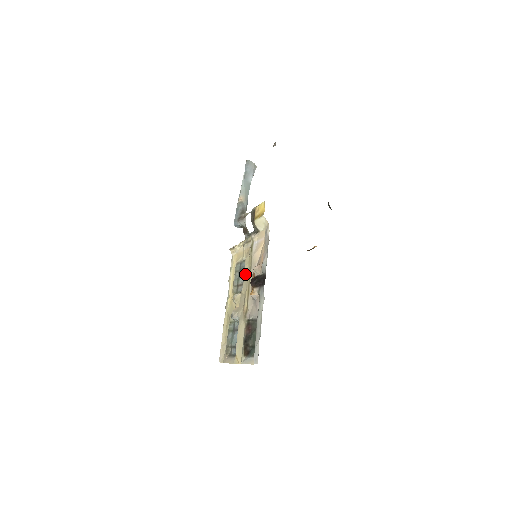
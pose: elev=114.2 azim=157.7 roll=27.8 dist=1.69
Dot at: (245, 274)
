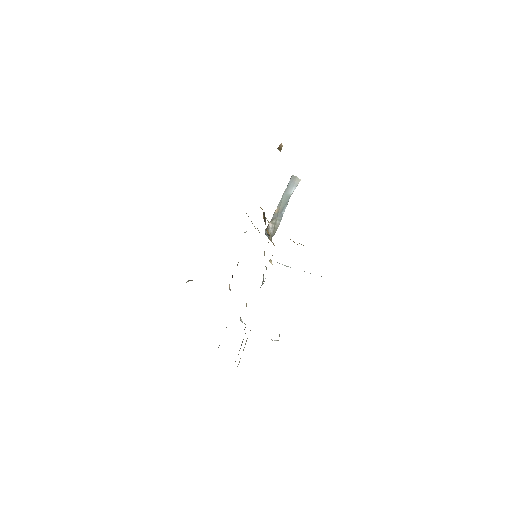
Dot at: occluded
